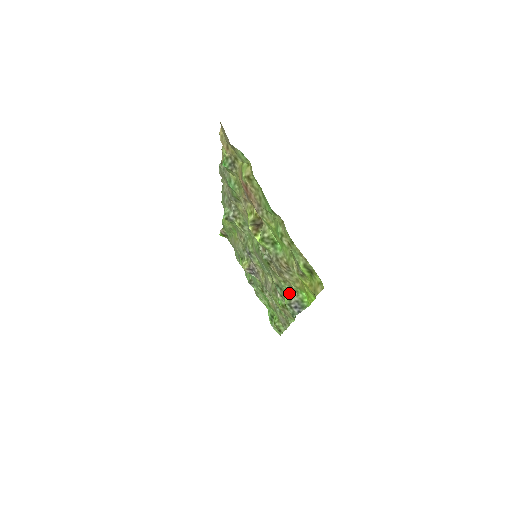
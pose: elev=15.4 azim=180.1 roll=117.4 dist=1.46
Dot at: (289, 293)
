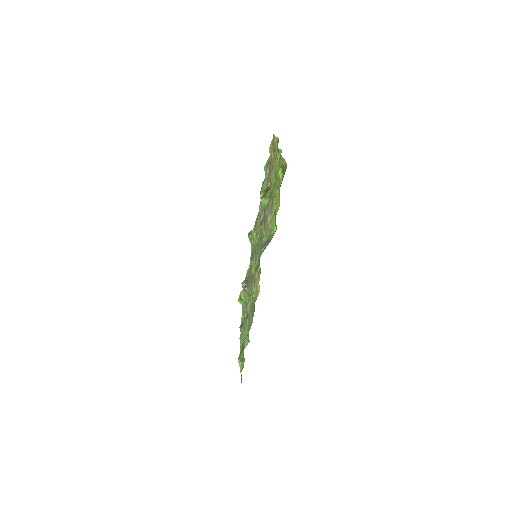
Dot at: occluded
